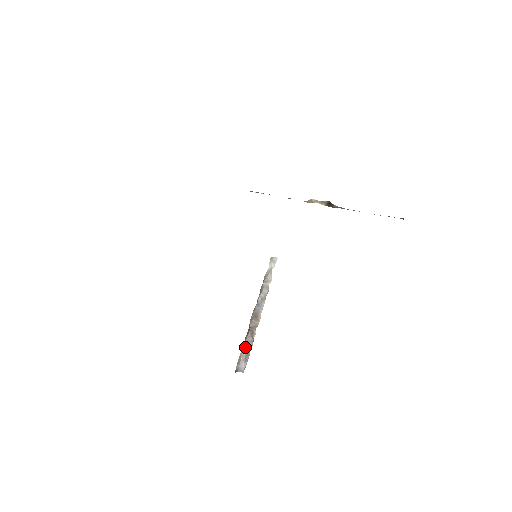
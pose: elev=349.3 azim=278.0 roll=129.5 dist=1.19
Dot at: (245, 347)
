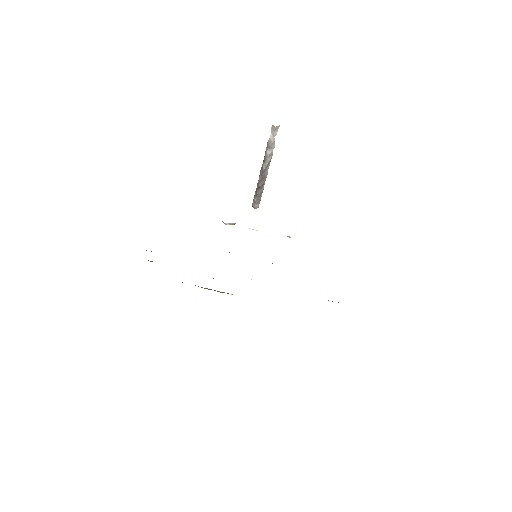
Dot at: (257, 198)
